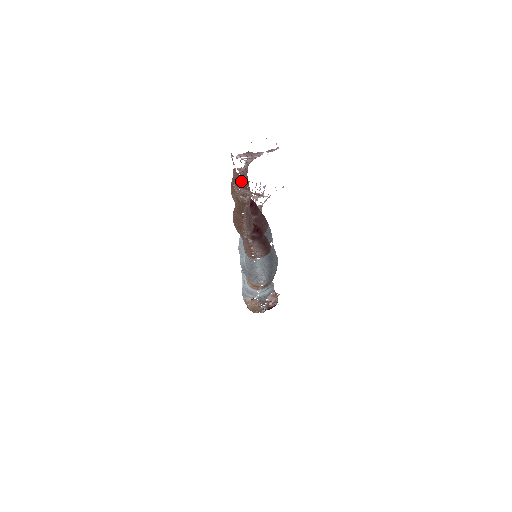
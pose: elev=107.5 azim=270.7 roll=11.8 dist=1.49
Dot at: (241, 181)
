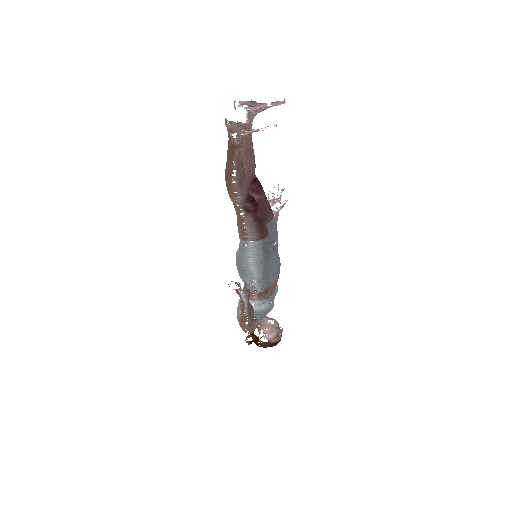
Dot at: (243, 140)
